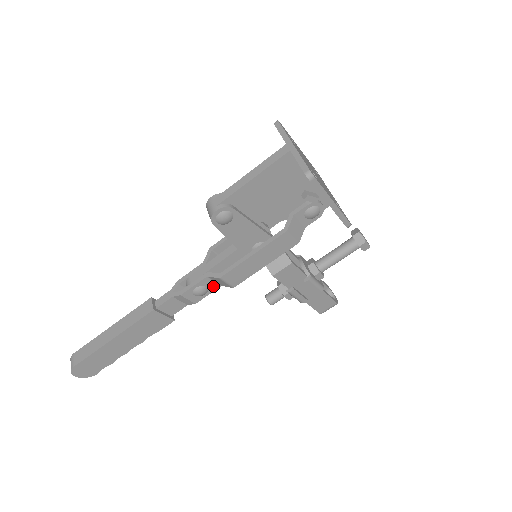
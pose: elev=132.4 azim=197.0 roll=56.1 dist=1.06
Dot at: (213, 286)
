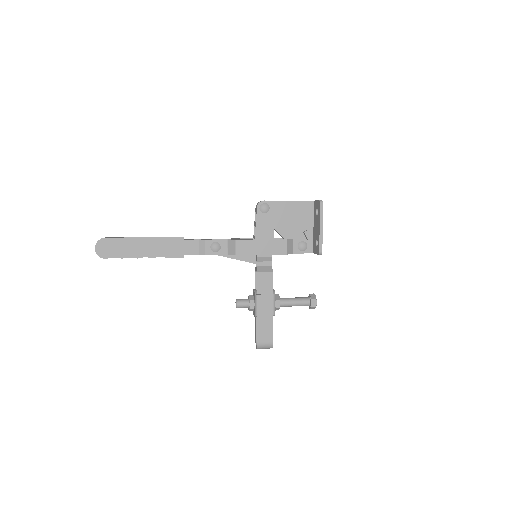
Dot at: (224, 250)
